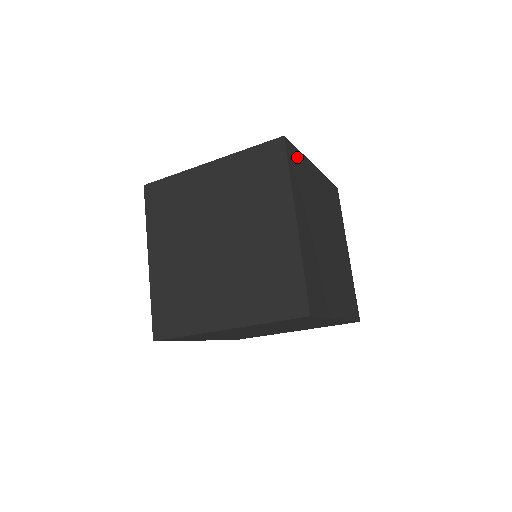
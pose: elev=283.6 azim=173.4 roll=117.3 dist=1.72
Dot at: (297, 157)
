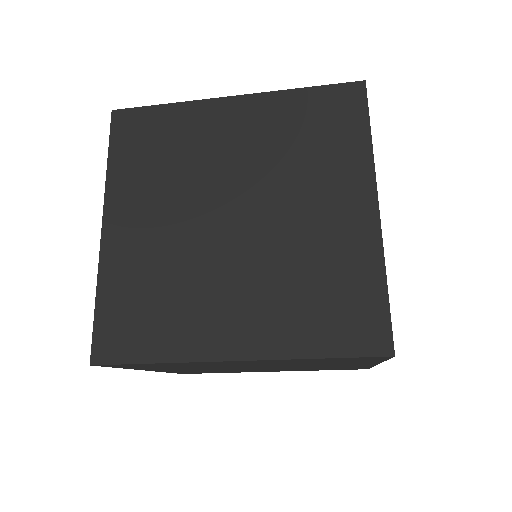
Dot at: occluded
